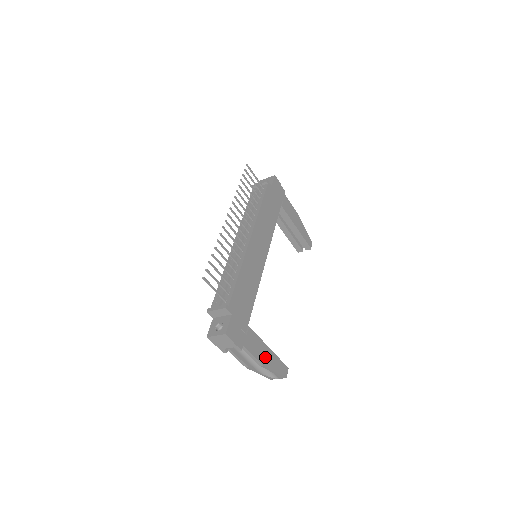
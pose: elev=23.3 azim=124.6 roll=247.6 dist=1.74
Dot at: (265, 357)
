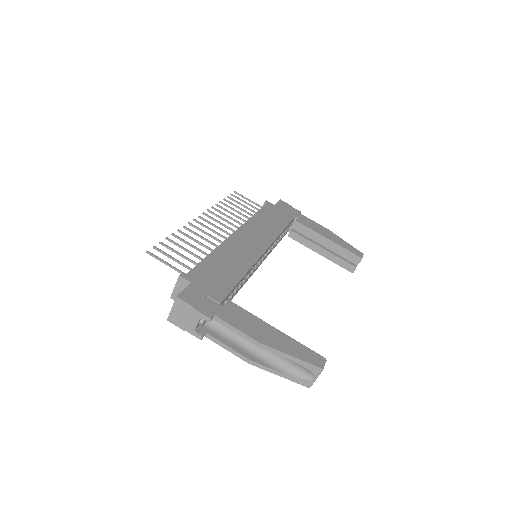
Dot at: (266, 336)
